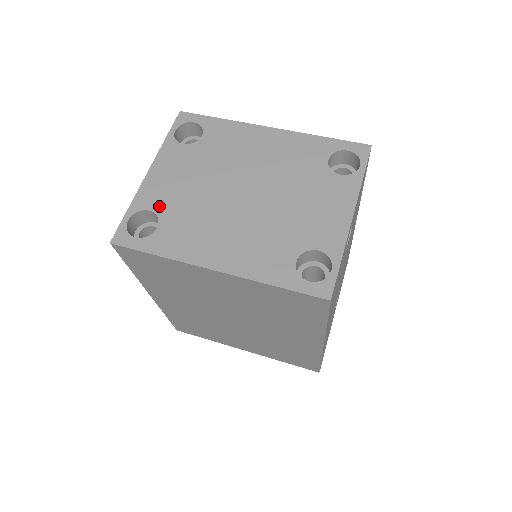
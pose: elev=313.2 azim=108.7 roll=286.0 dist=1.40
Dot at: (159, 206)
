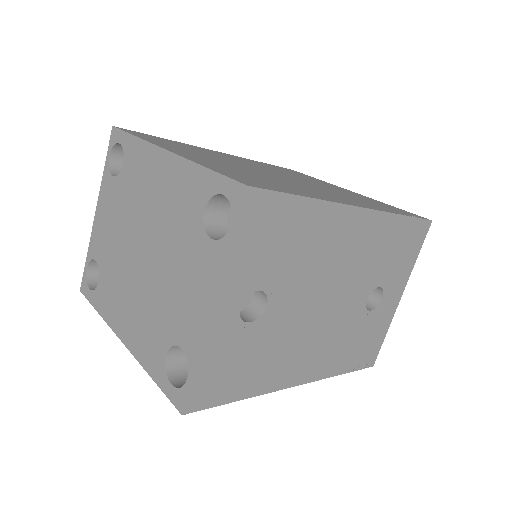
Dot at: (99, 257)
